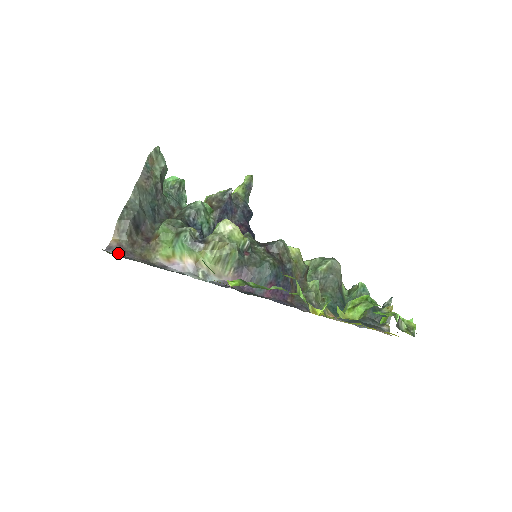
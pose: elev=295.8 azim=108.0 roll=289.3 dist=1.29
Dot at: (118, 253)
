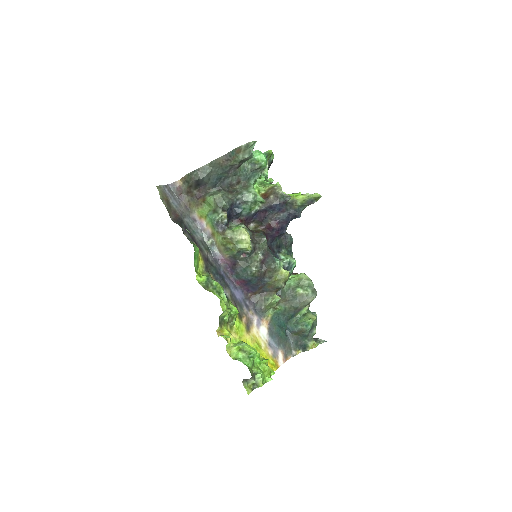
Dot at: (175, 192)
